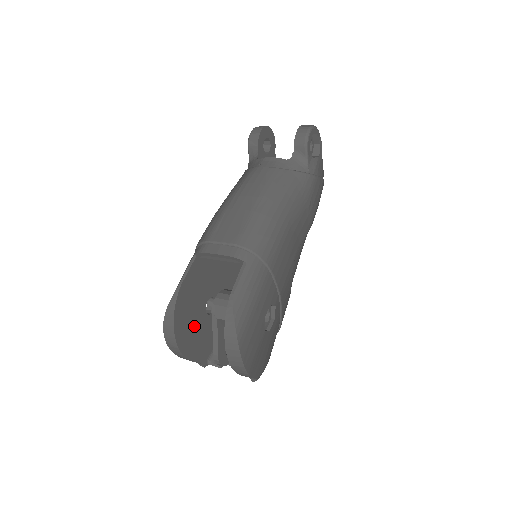
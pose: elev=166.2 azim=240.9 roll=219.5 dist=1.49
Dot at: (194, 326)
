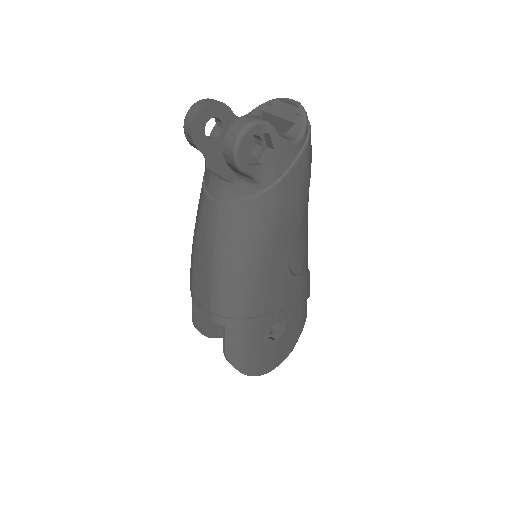
Dot at: occluded
